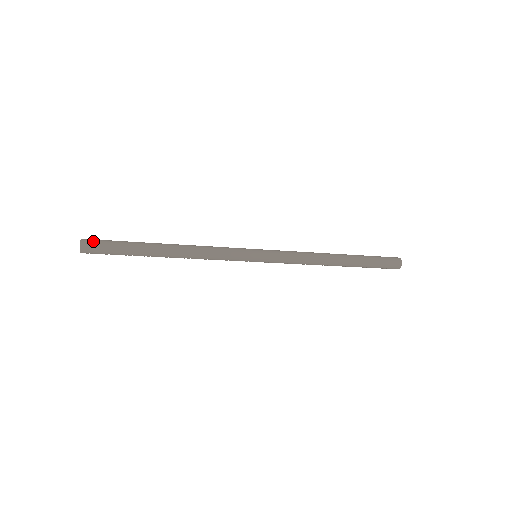
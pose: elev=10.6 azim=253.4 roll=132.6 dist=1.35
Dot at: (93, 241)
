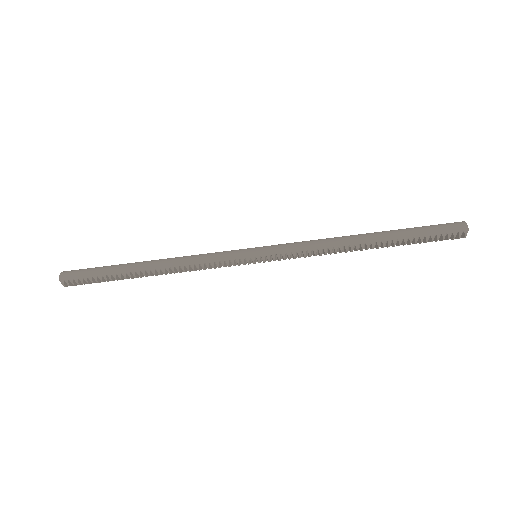
Dot at: (76, 270)
